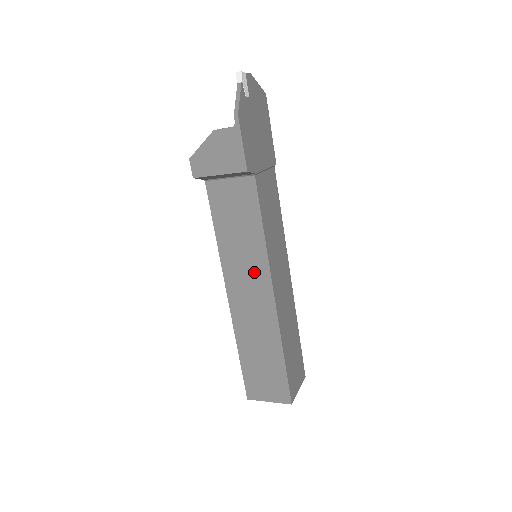
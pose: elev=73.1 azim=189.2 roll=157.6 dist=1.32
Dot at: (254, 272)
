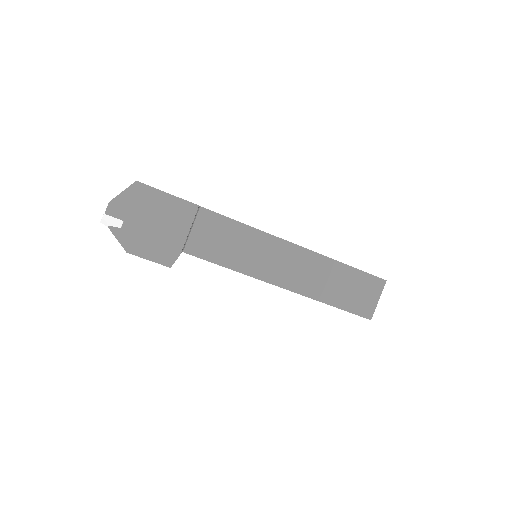
Dot at: occluded
